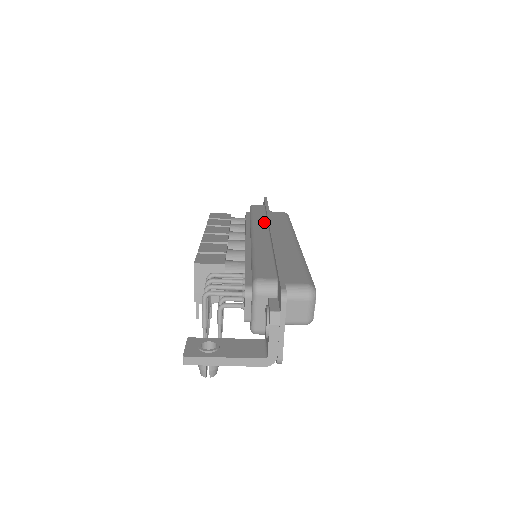
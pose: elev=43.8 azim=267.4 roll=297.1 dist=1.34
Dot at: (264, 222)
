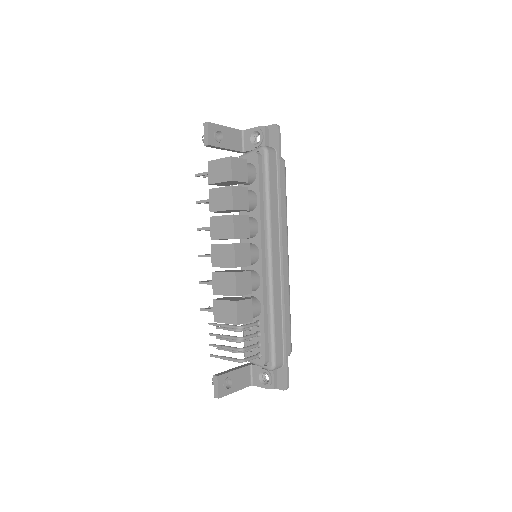
Dot at: (277, 227)
